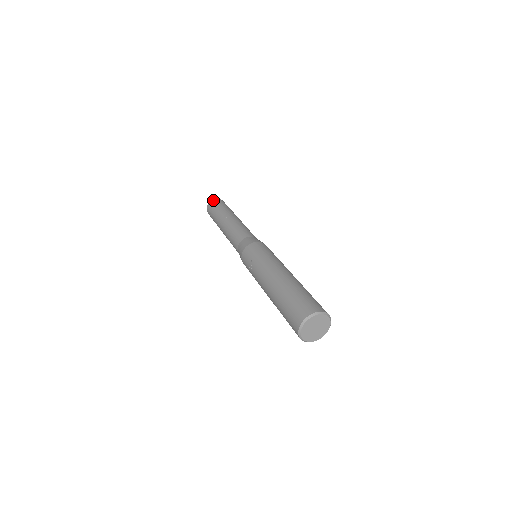
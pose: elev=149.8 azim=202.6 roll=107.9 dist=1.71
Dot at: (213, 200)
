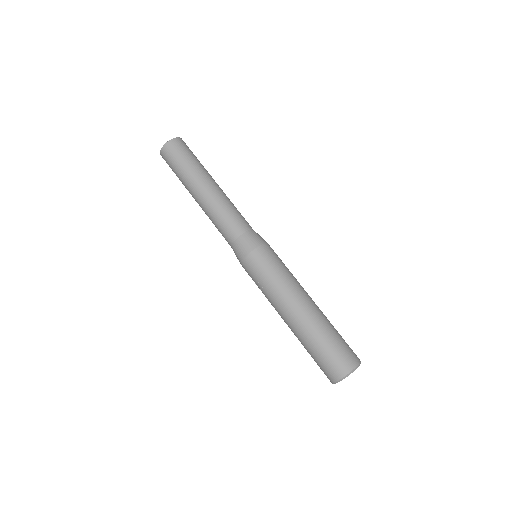
Dot at: (166, 146)
